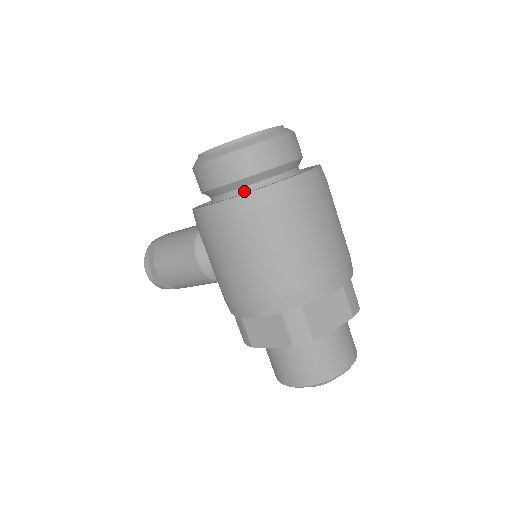
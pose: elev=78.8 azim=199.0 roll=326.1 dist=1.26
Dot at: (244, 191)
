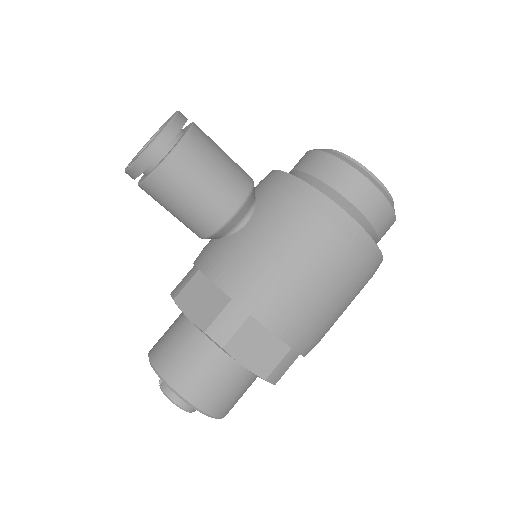
Dot at: occluded
